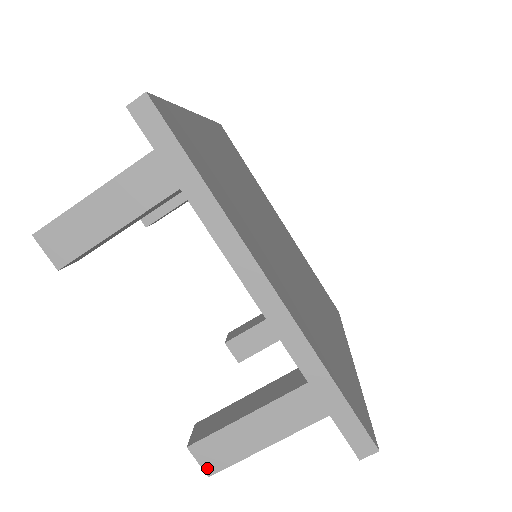
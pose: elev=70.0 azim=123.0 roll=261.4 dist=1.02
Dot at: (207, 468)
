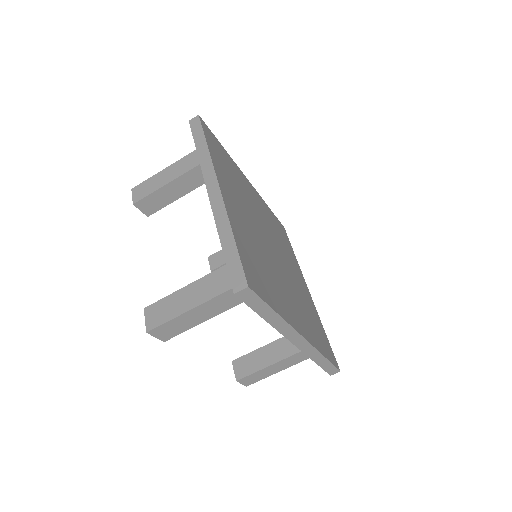
Dot at: (246, 384)
